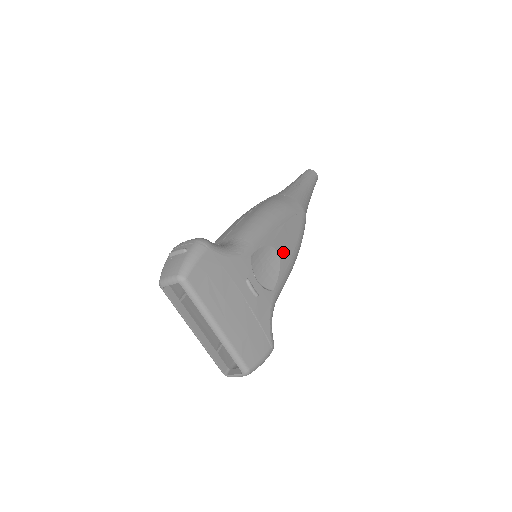
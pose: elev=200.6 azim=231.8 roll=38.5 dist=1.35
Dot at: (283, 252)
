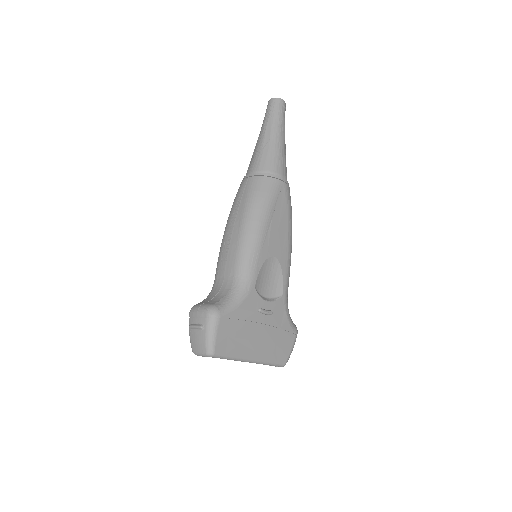
Dot at: (279, 251)
